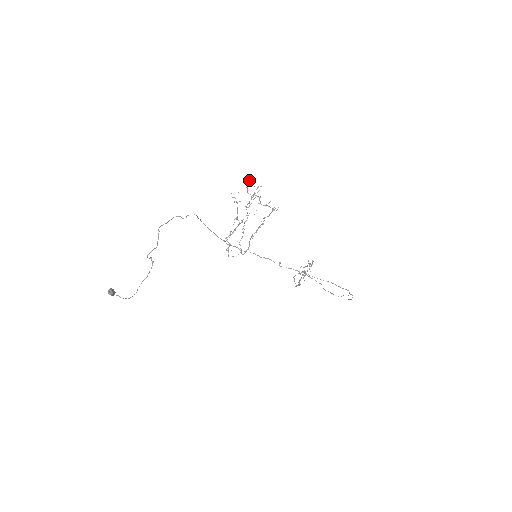
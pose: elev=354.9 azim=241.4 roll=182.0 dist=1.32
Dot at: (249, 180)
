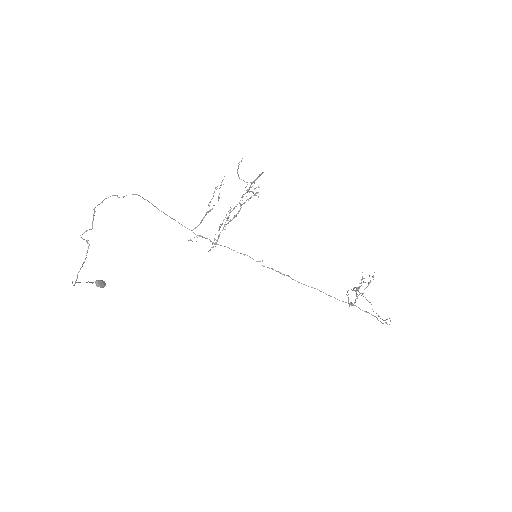
Dot at: occluded
